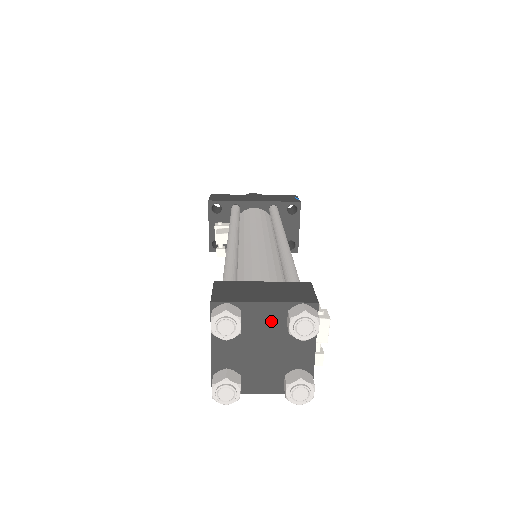
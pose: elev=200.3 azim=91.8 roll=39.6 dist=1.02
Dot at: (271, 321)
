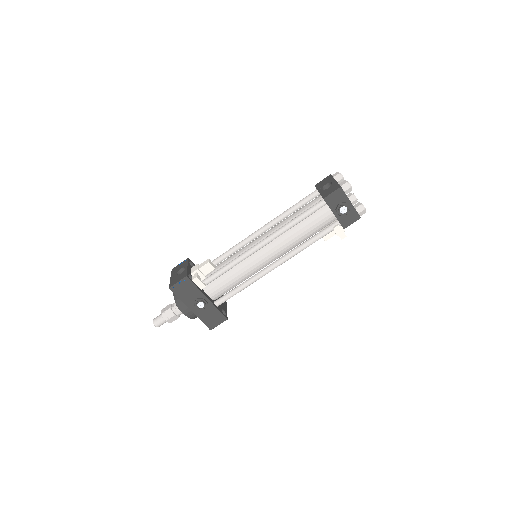
Dot at: occluded
